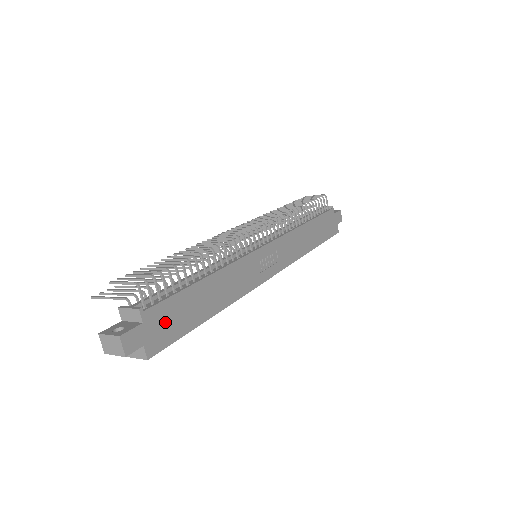
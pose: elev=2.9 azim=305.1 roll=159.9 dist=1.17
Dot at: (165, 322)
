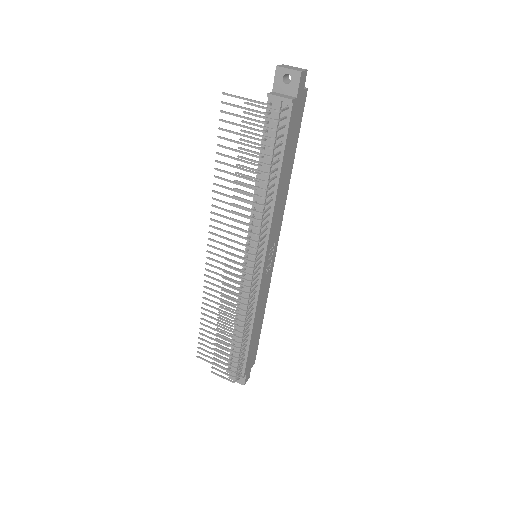
Dot at: (251, 359)
